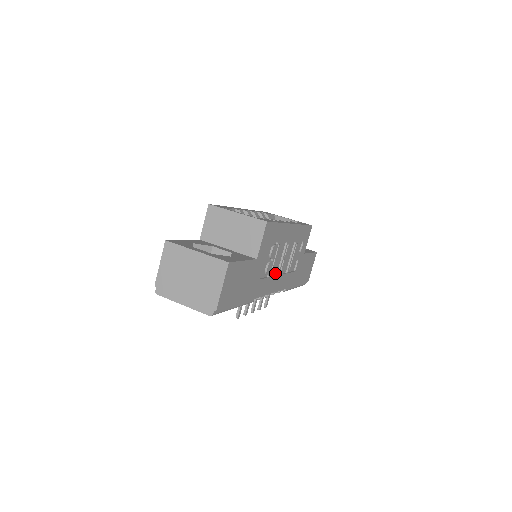
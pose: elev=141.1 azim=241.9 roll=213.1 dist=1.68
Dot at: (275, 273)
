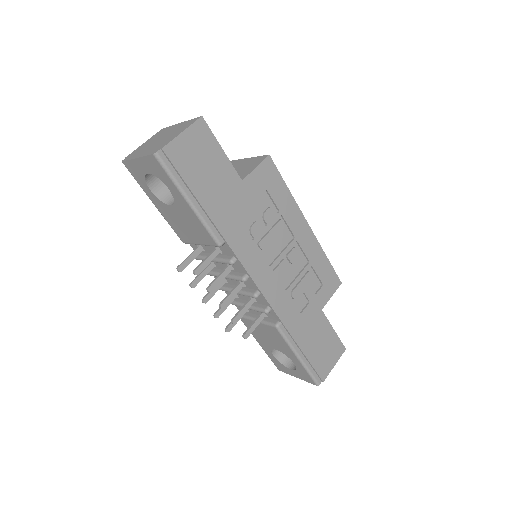
Dot at: (267, 261)
